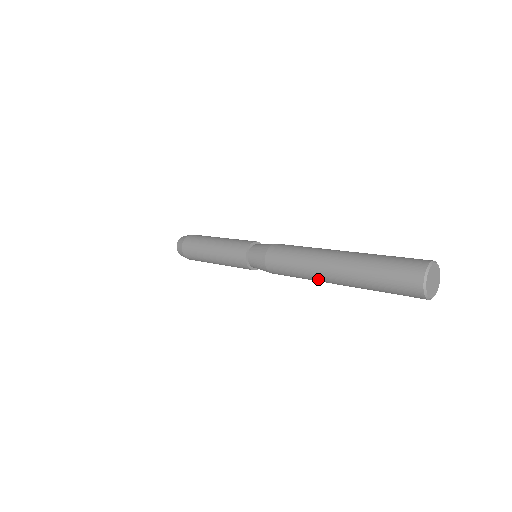
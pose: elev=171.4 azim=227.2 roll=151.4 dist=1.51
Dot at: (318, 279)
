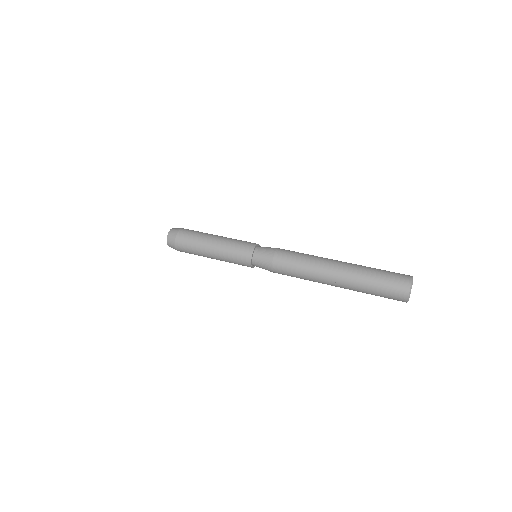
Dot at: occluded
